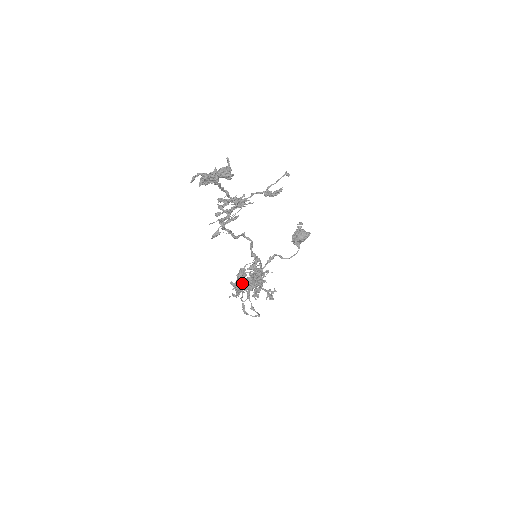
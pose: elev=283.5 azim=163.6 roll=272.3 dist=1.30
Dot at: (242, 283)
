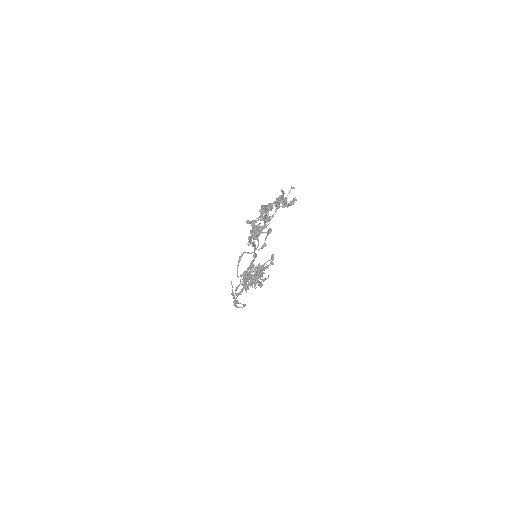
Dot at: occluded
